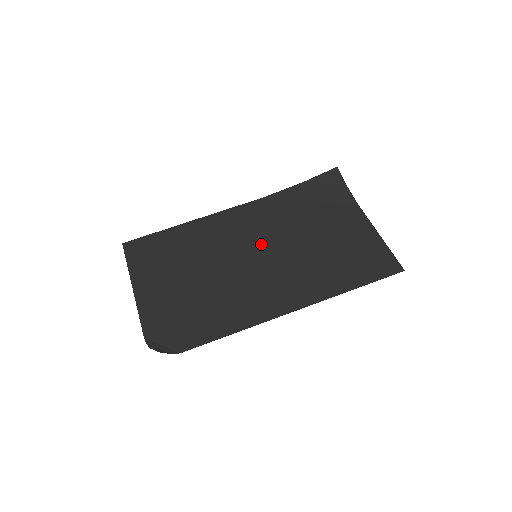
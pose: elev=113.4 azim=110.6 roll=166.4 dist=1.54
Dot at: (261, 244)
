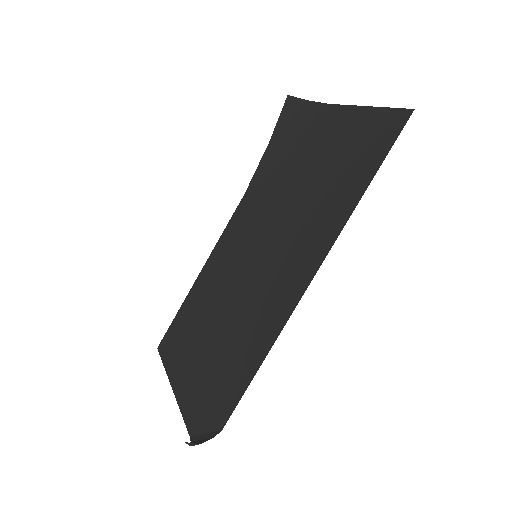
Dot at: (256, 239)
